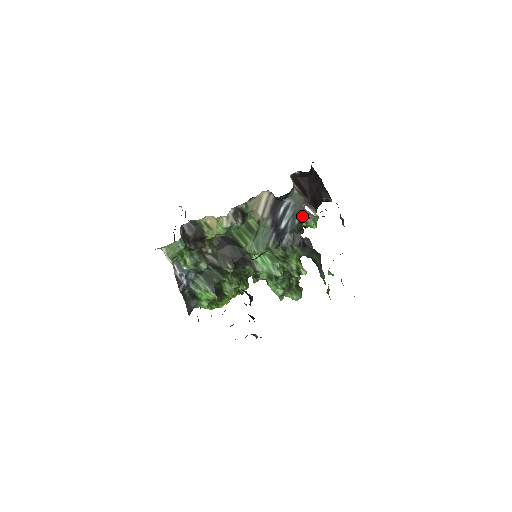
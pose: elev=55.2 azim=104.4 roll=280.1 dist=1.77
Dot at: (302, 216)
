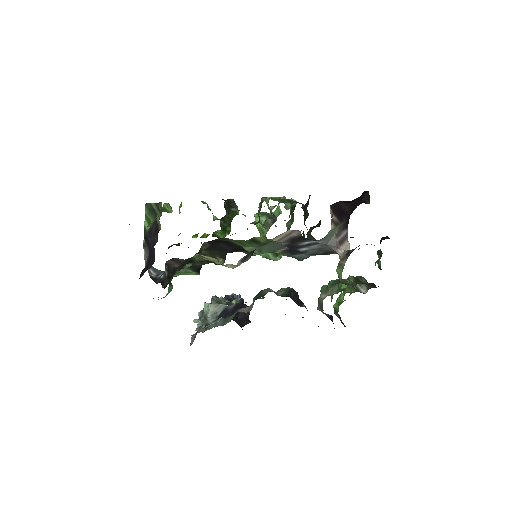
Dot at: (331, 252)
